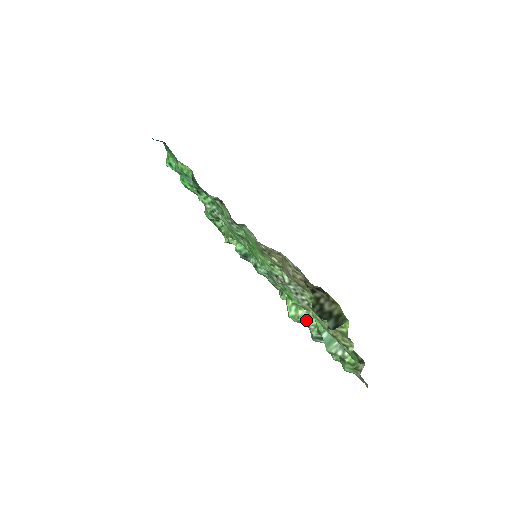
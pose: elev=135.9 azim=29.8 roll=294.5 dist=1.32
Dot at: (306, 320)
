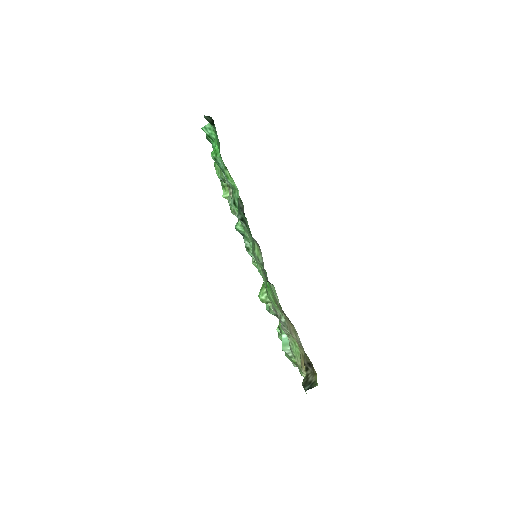
Dot at: (270, 304)
